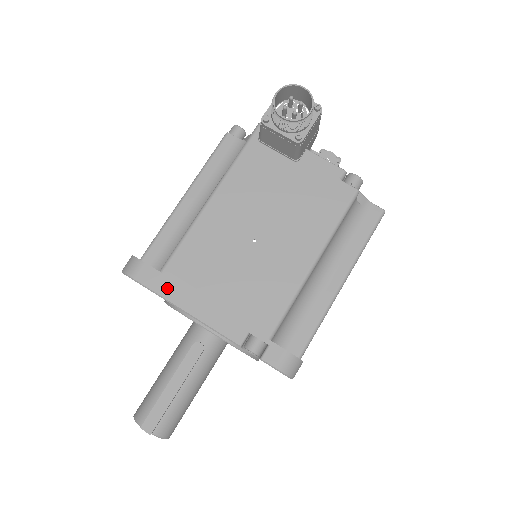
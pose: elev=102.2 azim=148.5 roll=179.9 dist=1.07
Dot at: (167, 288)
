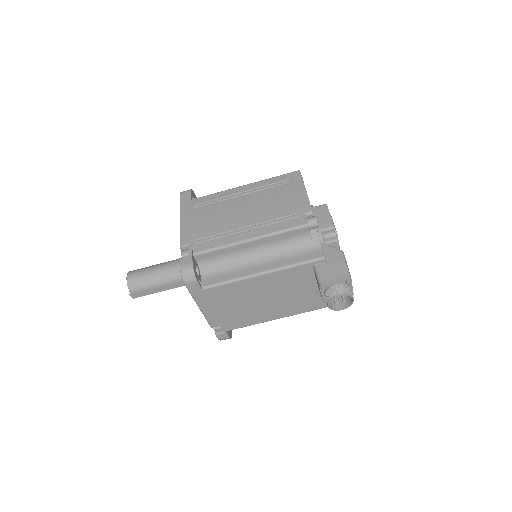
Dot at: (199, 297)
